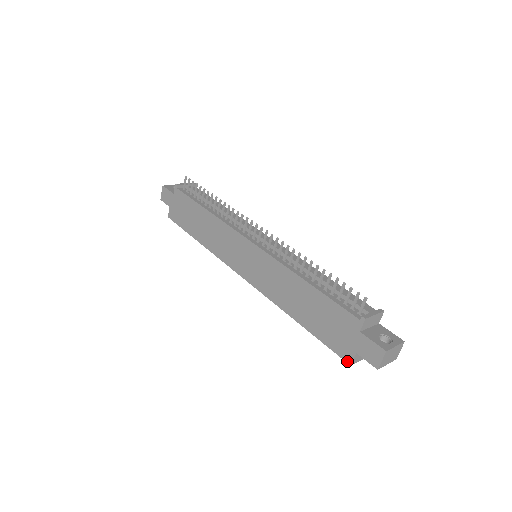
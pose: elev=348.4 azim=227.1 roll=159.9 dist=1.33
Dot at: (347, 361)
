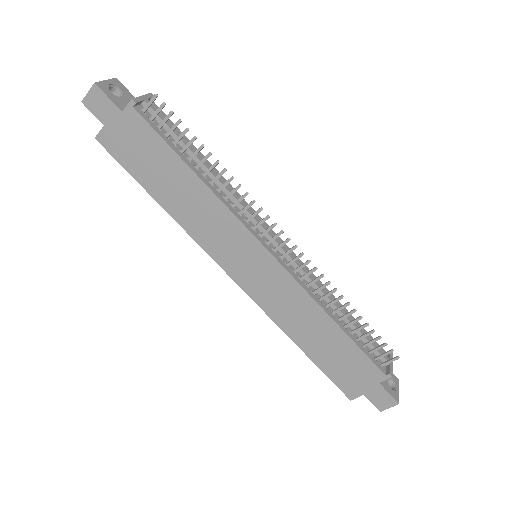
Dot at: (349, 397)
